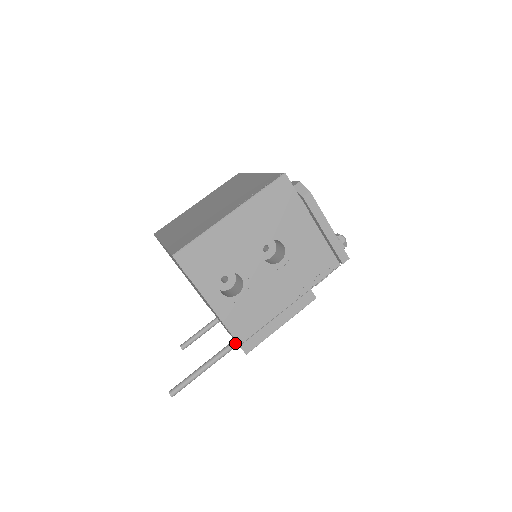
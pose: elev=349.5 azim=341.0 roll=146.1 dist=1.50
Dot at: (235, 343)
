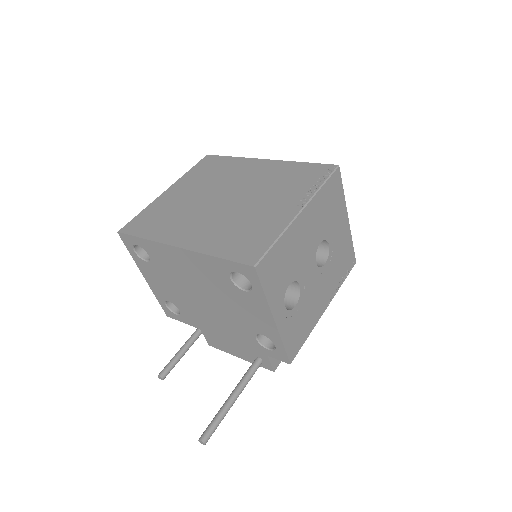
Dot at: (261, 361)
